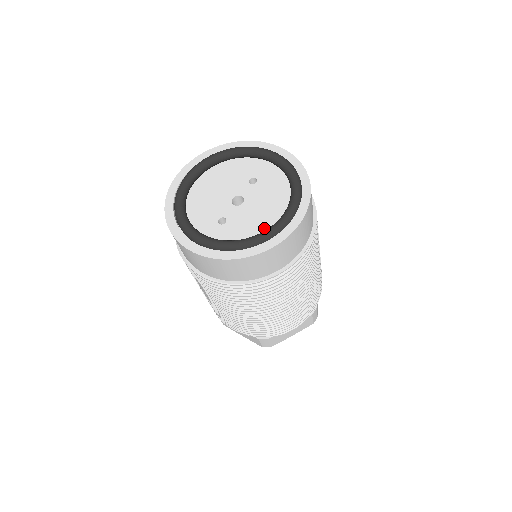
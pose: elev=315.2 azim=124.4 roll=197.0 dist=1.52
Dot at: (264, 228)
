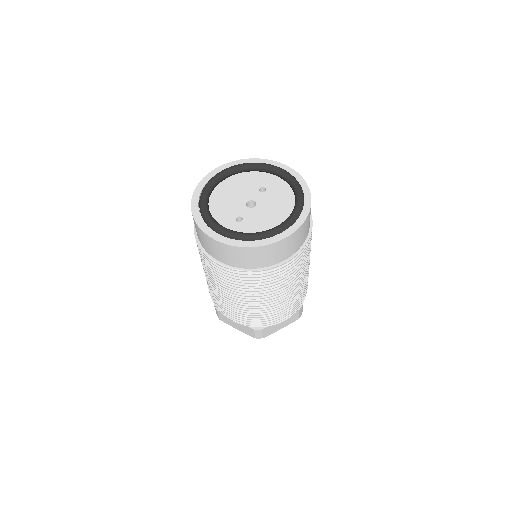
Dot at: (274, 225)
